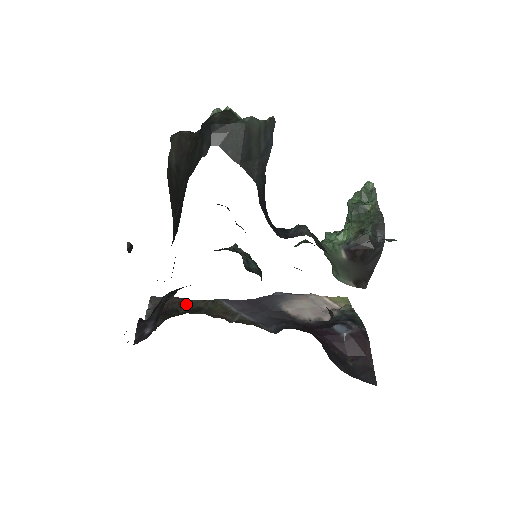
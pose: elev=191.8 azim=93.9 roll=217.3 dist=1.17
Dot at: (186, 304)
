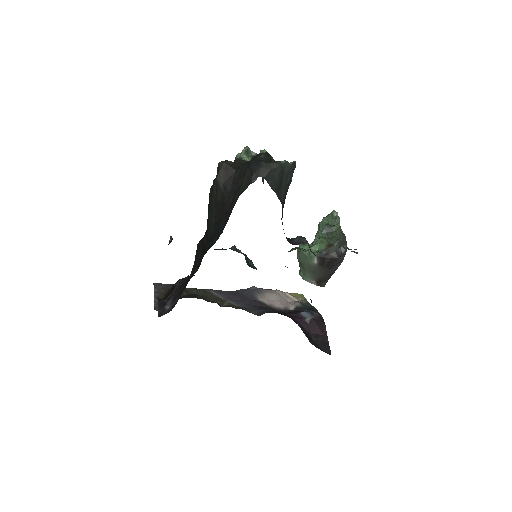
Dot at: (183, 291)
